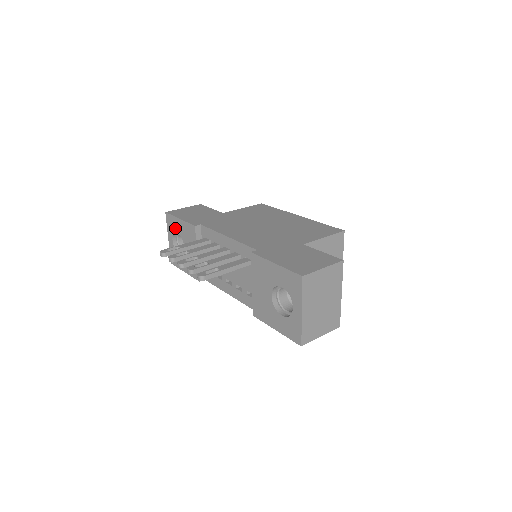
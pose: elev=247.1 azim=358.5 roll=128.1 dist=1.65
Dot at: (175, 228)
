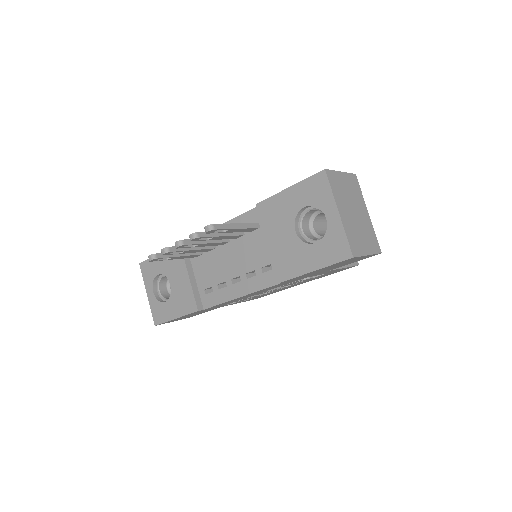
Dot at: (154, 271)
